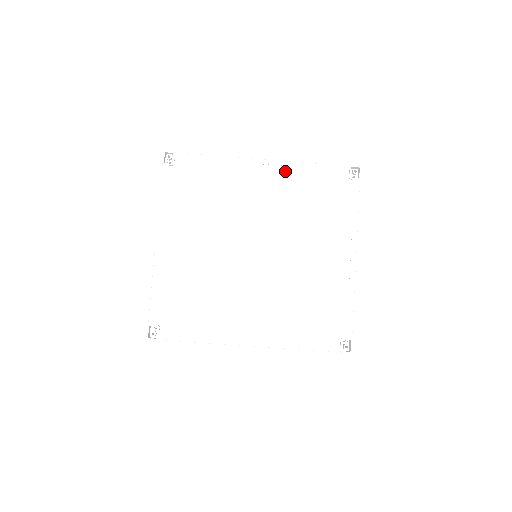
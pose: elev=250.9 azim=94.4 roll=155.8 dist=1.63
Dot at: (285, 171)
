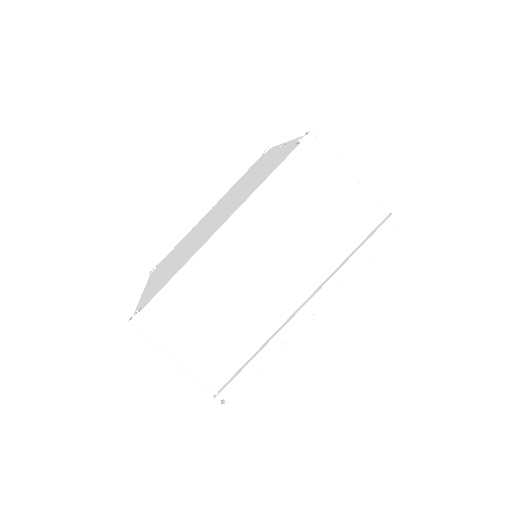
Dot at: occluded
